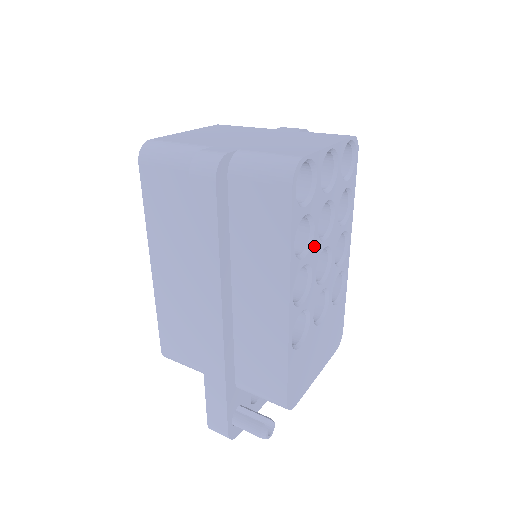
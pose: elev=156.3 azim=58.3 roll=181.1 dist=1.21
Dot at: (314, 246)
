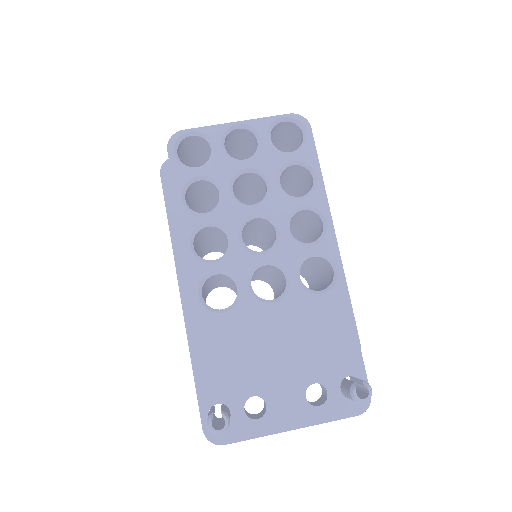
Dot at: (227, 208)
